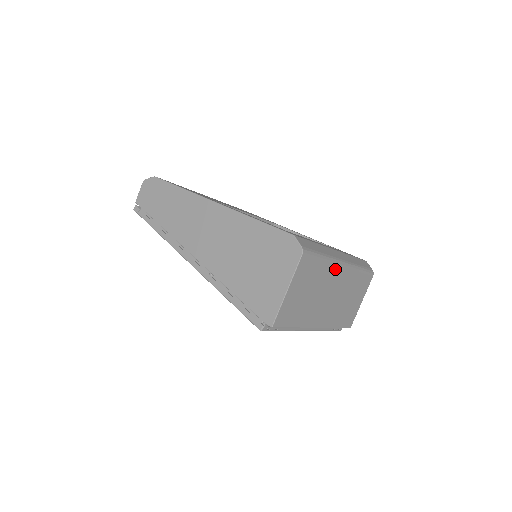
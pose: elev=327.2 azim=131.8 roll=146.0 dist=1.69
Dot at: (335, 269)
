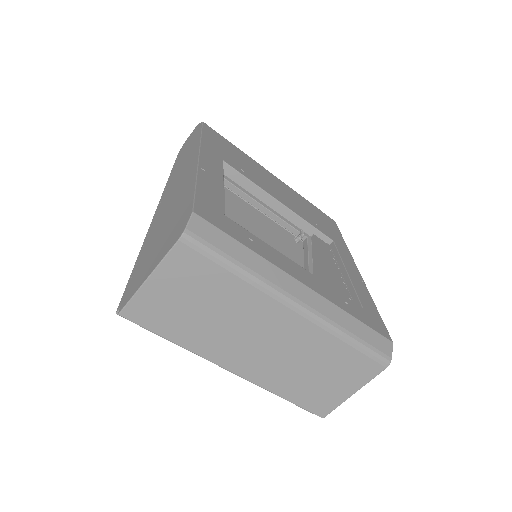
Dot at: (272, 303)
